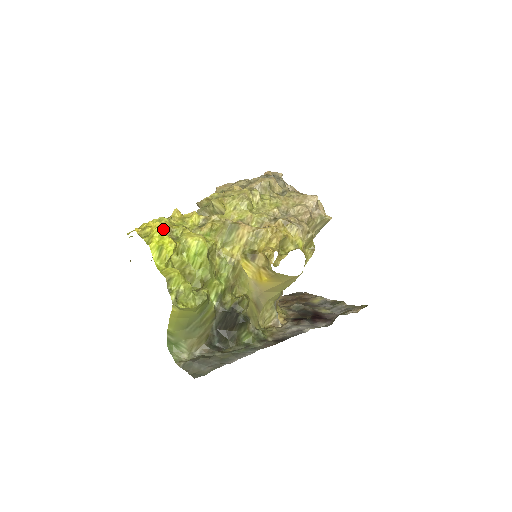
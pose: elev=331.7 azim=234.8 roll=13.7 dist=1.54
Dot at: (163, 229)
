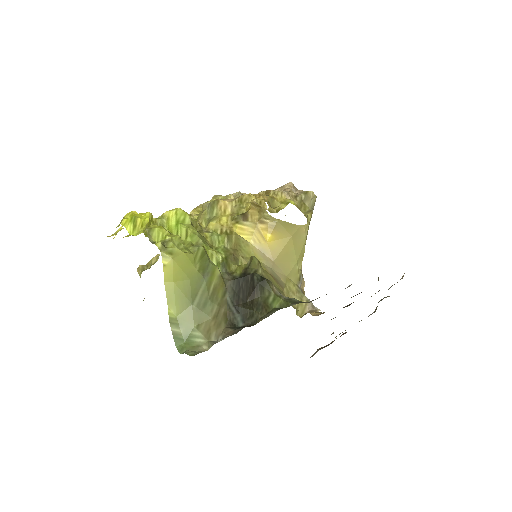
Dot at: (134, 211)
